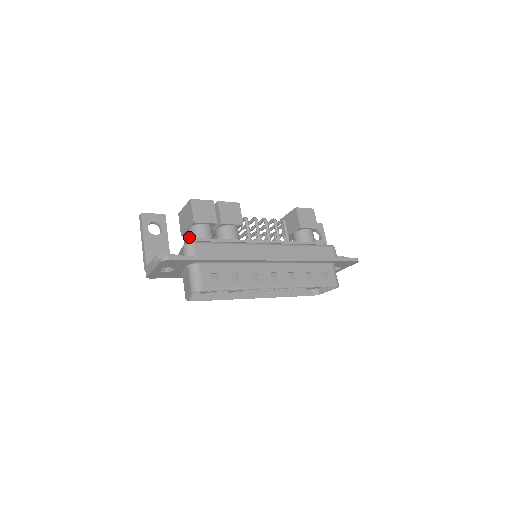
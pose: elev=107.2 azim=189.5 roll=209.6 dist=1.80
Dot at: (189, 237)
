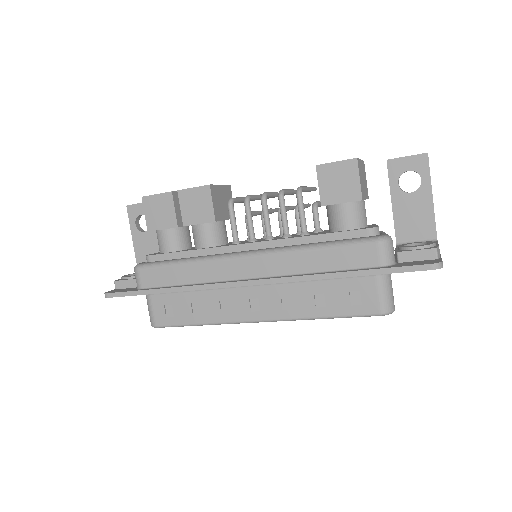
Dot at: occluded
